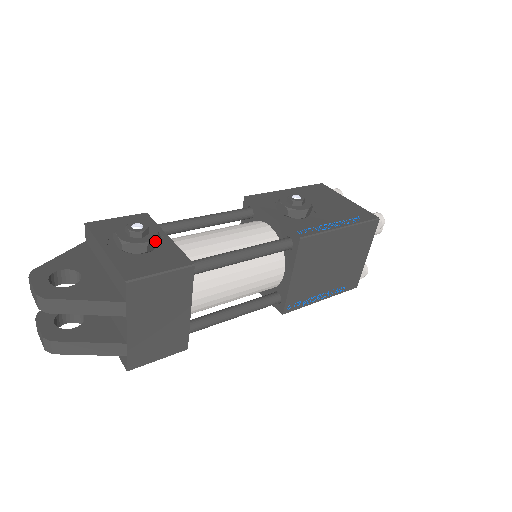
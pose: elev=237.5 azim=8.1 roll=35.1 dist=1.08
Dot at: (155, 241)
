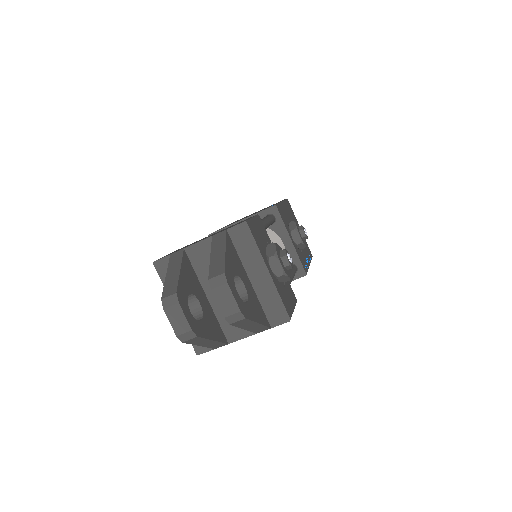
Dot at: occluded
